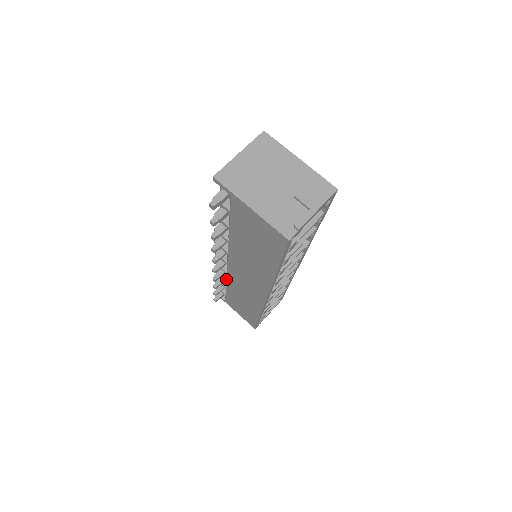
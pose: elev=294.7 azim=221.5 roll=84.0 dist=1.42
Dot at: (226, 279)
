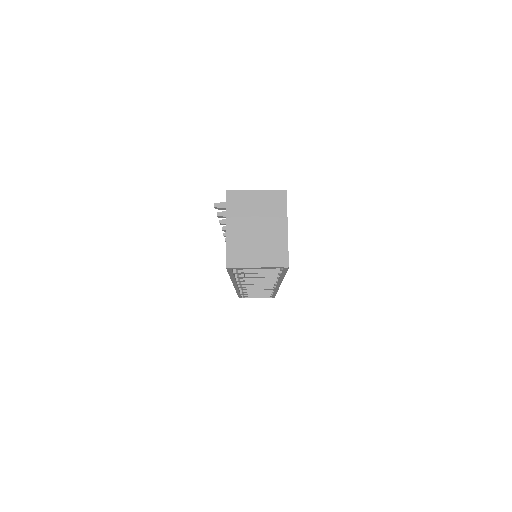
Dot at: occluded
